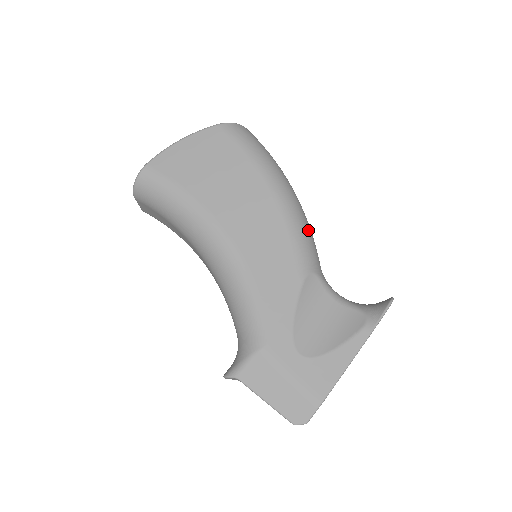
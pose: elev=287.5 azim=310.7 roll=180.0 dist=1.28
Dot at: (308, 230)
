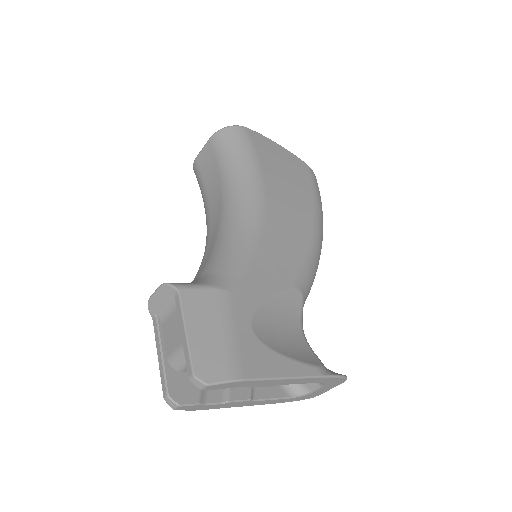
Dot at: occluded
